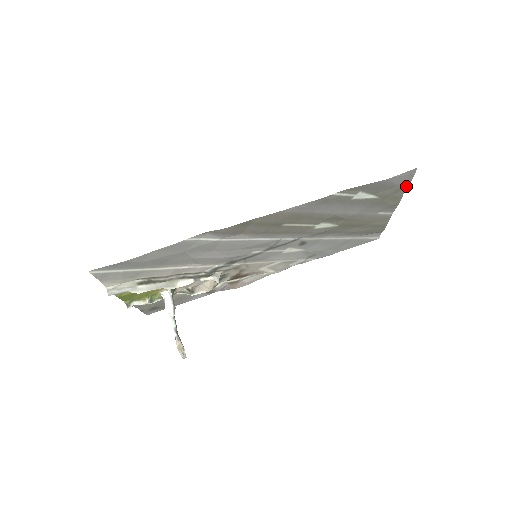
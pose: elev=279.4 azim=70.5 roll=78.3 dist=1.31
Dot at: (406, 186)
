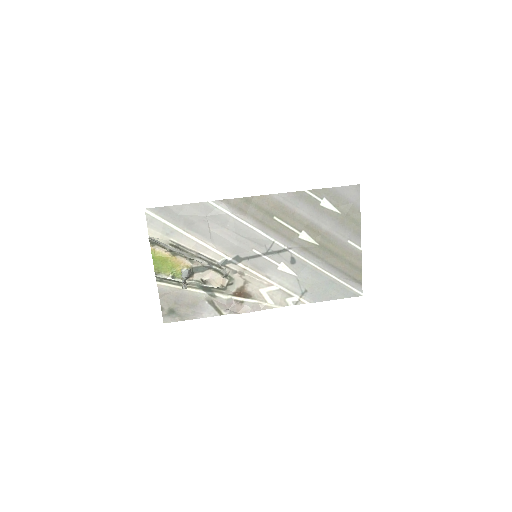
Dot at: (359, 207)
